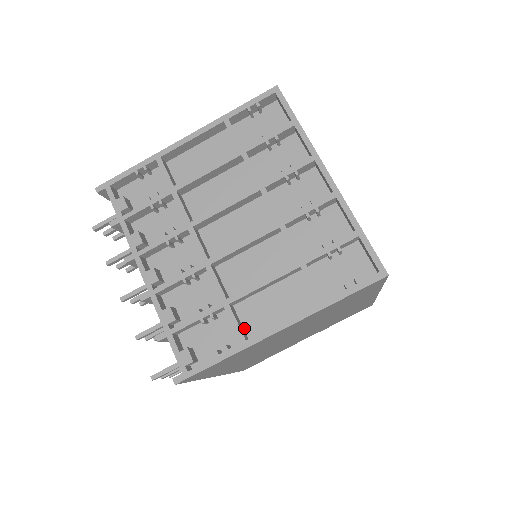
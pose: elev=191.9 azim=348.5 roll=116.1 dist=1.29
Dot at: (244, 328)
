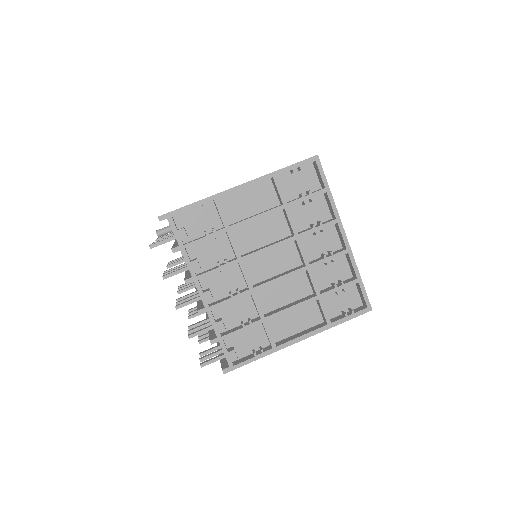
Dot at: occluded
